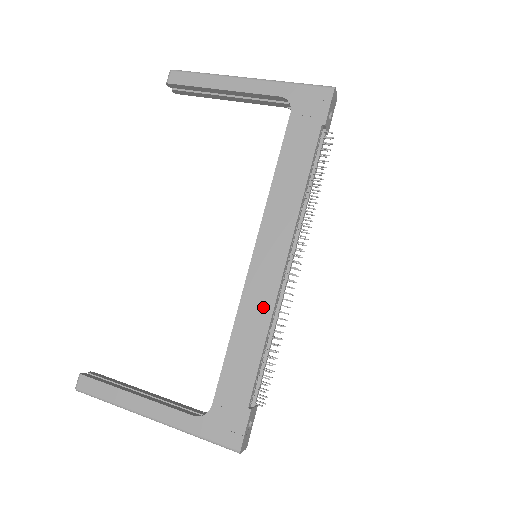
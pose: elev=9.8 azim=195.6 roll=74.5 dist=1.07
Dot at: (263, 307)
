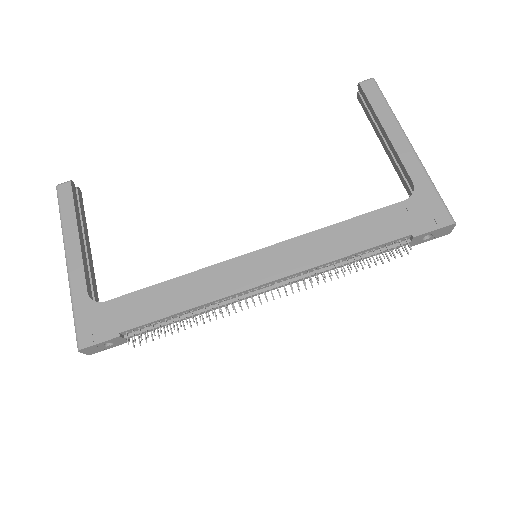
Dot at: (213, 290)
